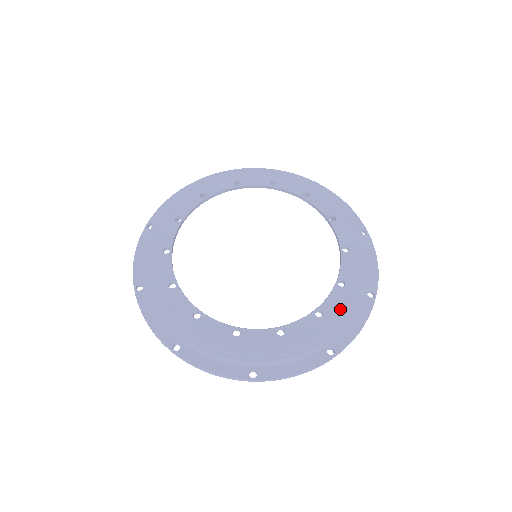
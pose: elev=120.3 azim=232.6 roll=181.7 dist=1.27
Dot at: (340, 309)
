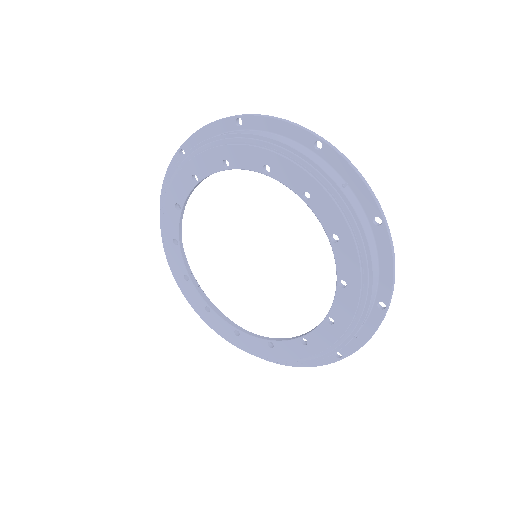
Dot at: (289, 355)
